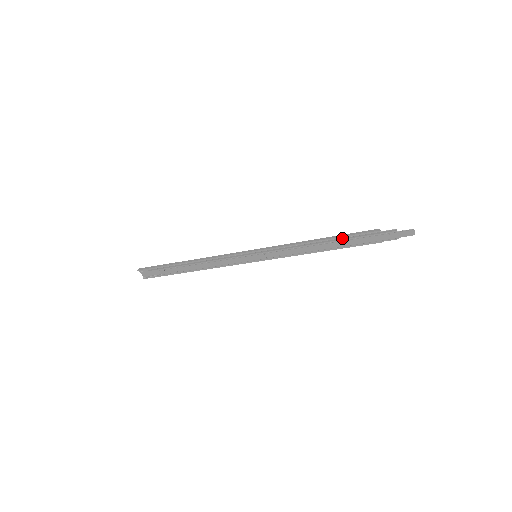
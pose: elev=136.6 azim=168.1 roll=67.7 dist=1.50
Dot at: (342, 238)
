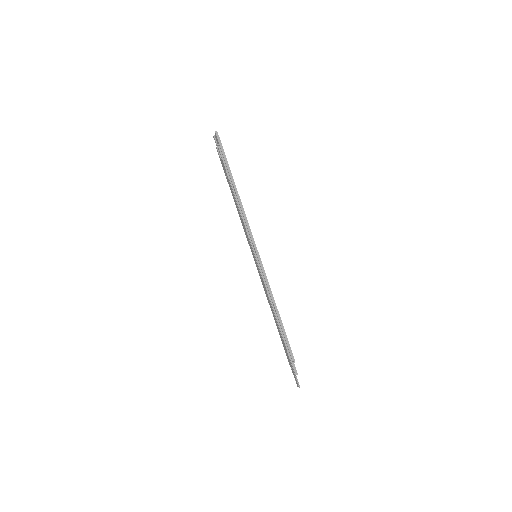
Dot at: (283, 333)
